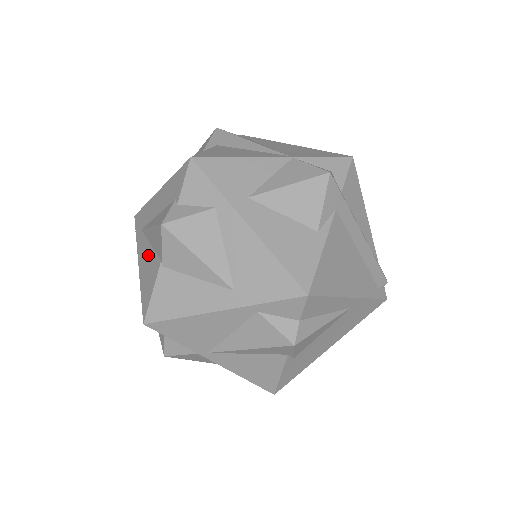
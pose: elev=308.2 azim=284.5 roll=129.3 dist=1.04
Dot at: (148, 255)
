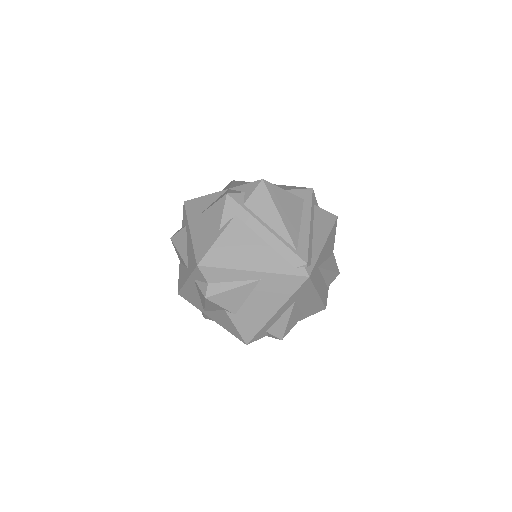
Dot at: occluded
